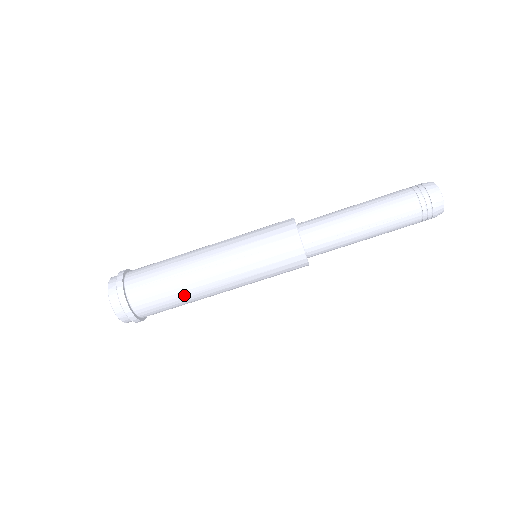
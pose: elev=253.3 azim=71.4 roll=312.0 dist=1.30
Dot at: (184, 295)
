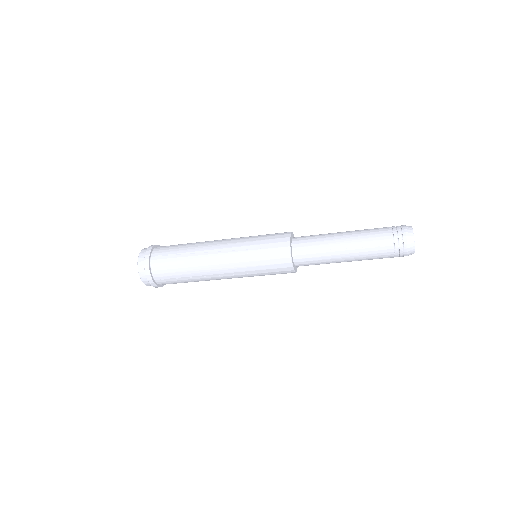
Dot at: occluded
